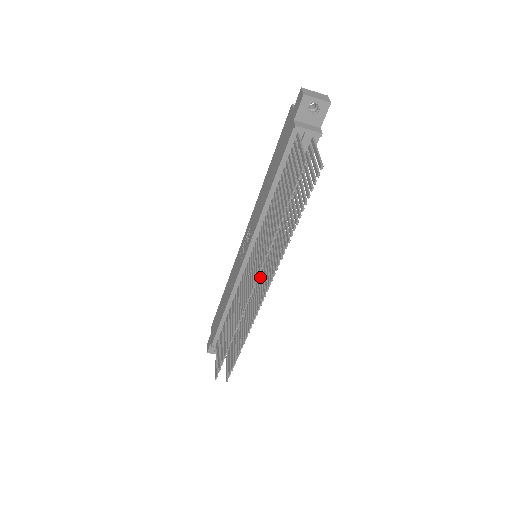
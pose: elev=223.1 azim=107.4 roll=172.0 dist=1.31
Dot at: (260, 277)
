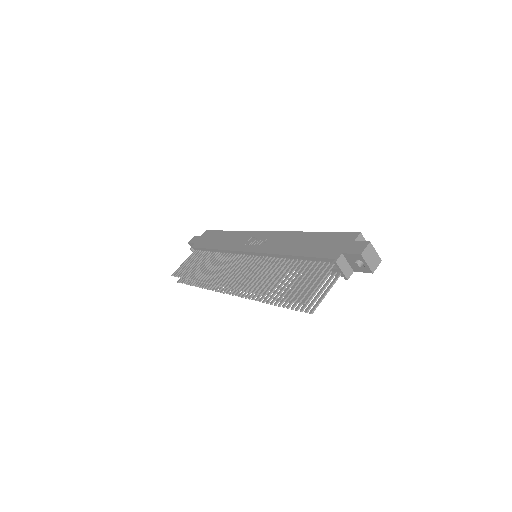
Dot at: occluded
